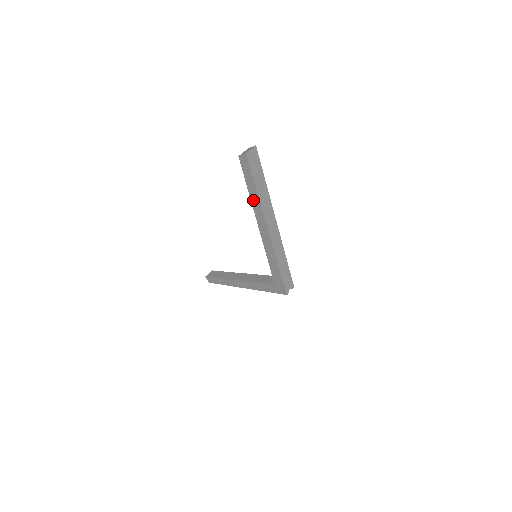
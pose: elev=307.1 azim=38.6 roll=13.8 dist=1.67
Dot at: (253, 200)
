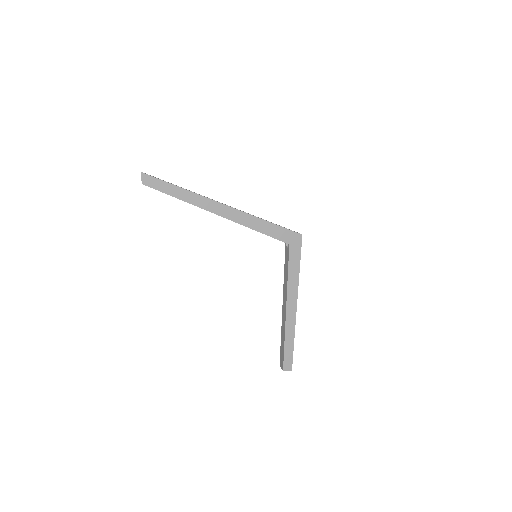
Dot at: (188, 200)
